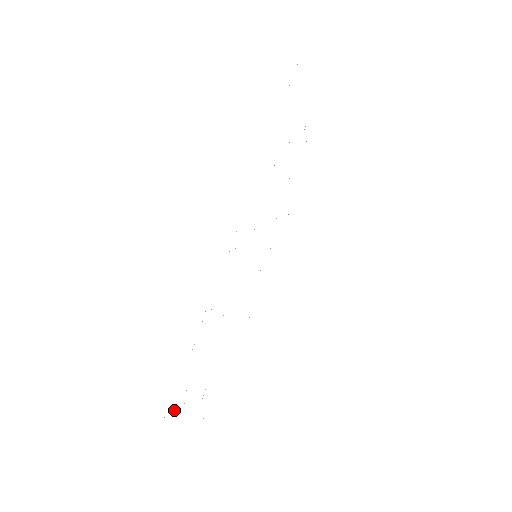
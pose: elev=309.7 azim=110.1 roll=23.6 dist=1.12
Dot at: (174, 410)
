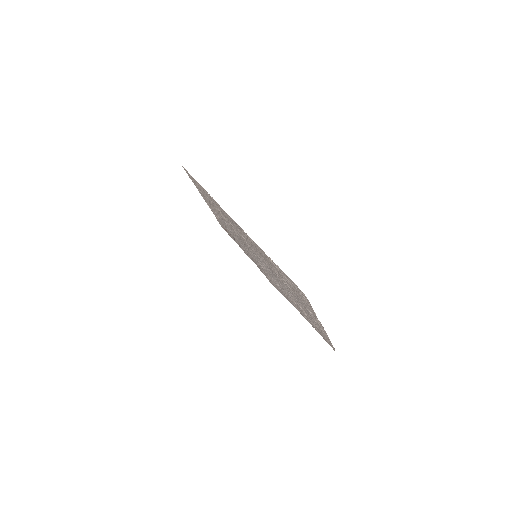
Dot at: (303, 295)
